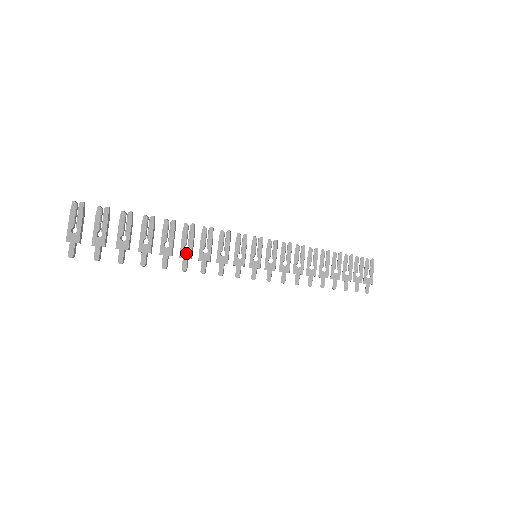
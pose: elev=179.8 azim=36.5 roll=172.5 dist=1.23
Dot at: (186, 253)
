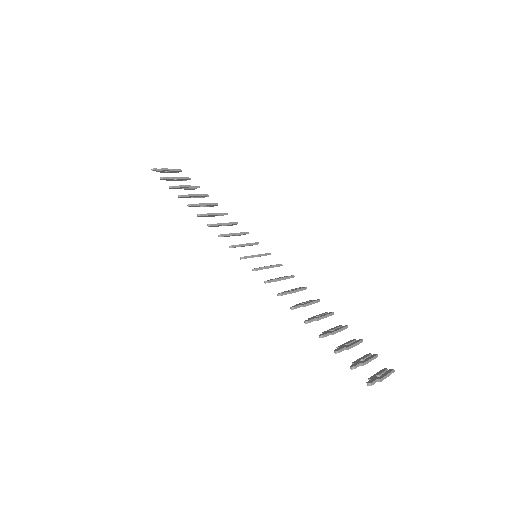
Dot at: (209, 214)
